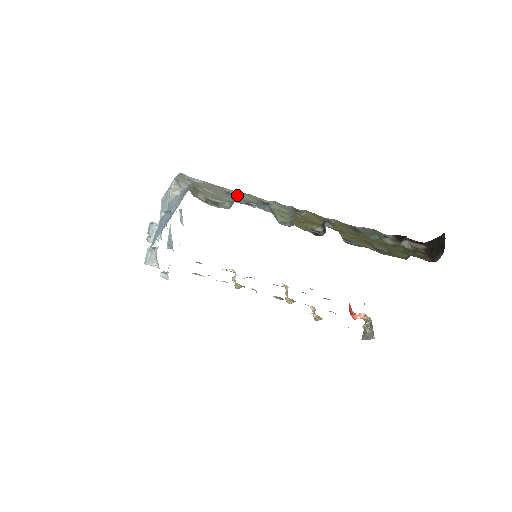
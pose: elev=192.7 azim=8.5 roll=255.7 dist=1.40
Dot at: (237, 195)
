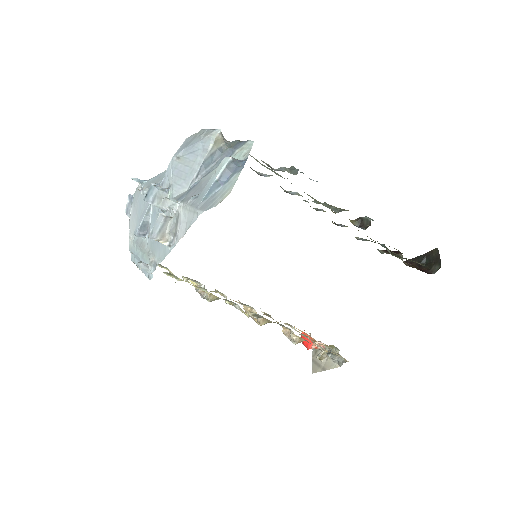
Dot at: occluded
